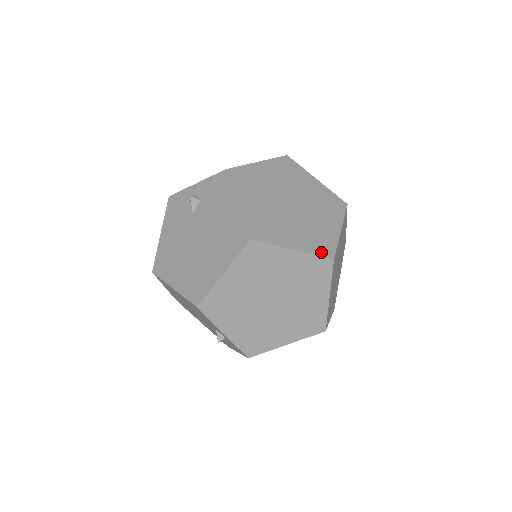
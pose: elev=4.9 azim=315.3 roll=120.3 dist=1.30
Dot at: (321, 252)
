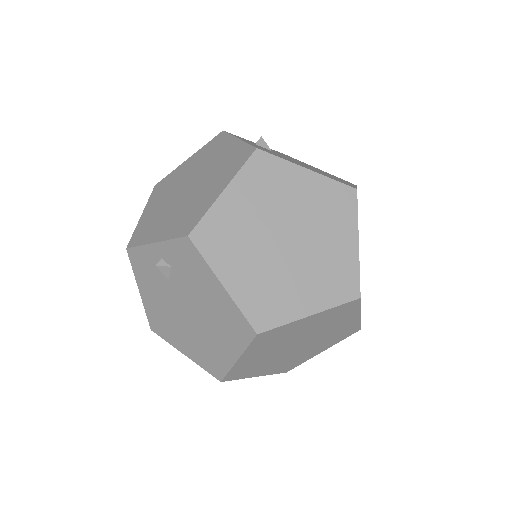
Dot at: (343, 297)
